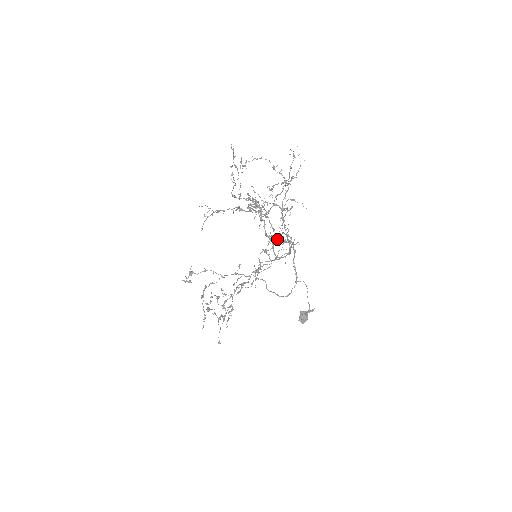
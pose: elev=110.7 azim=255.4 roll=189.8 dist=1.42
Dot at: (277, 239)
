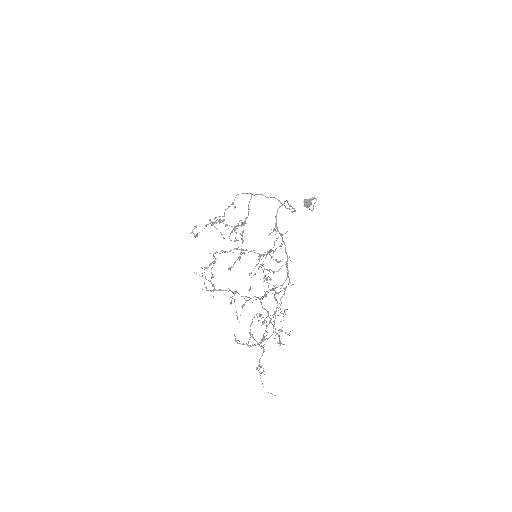
Dot at: occluded
